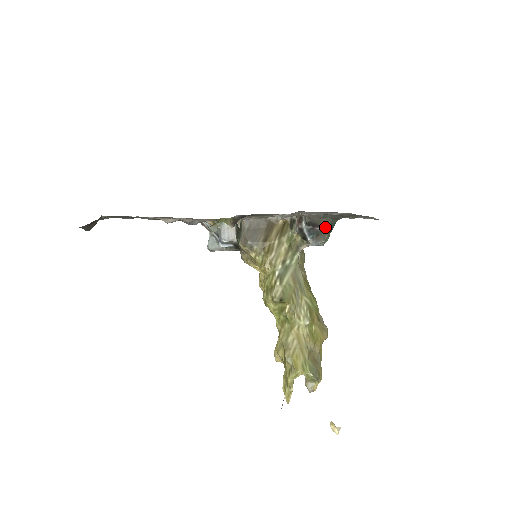
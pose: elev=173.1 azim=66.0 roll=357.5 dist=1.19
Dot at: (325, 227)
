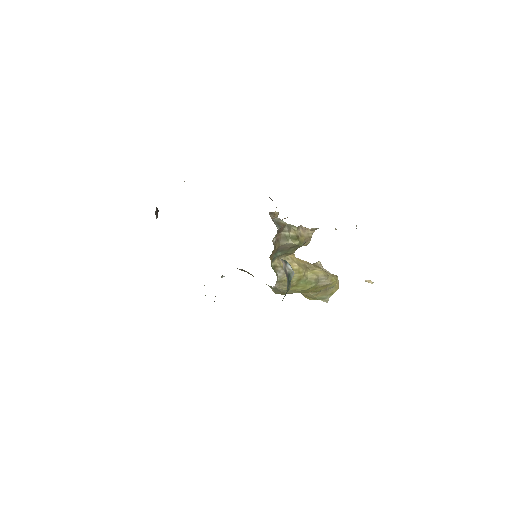
Dot at: occluded
